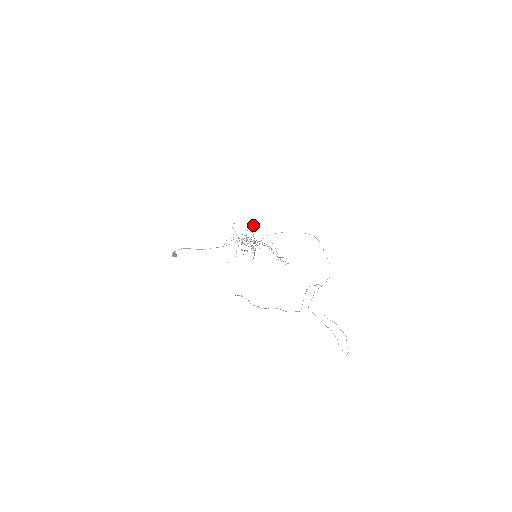
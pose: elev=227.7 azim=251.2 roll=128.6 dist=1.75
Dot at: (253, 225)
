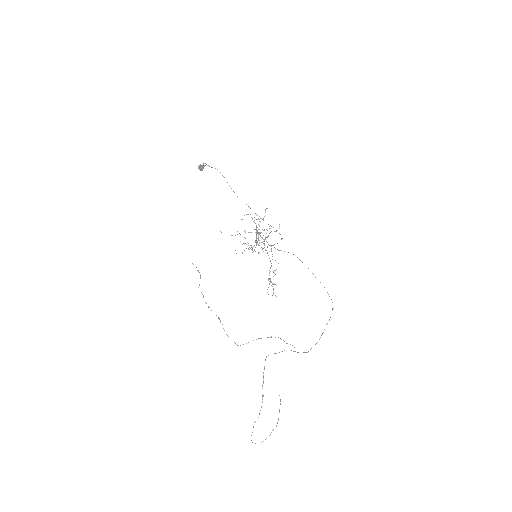
Dot at: (277, 230)
